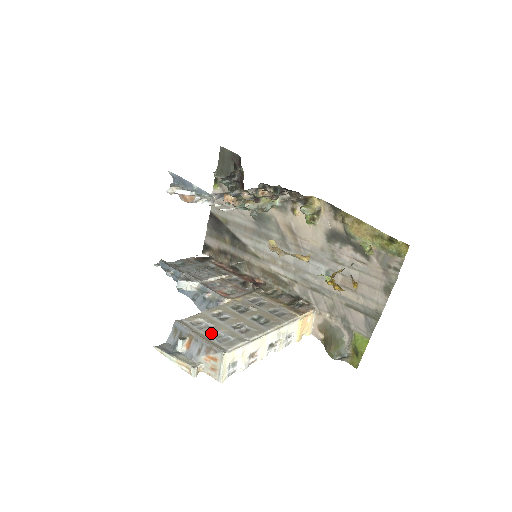
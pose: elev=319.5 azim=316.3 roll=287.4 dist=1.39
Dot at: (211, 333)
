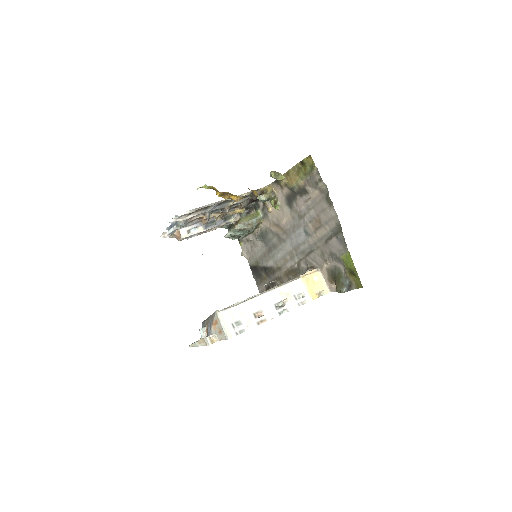
Dot at: occluded
